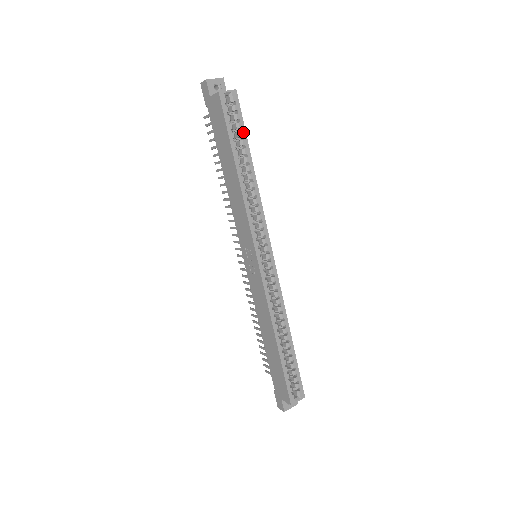
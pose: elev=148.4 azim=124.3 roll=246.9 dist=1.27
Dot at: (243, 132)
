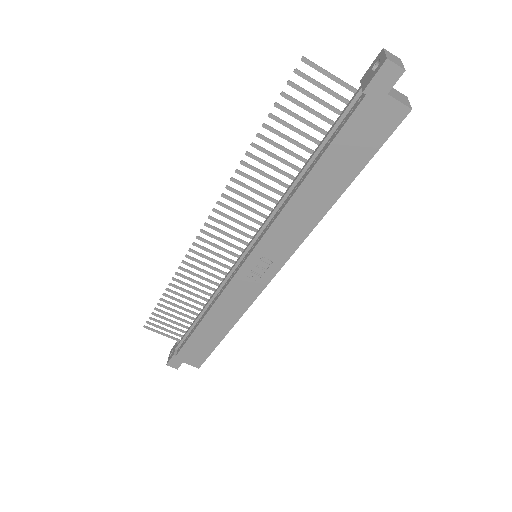
Dot at: occluded
